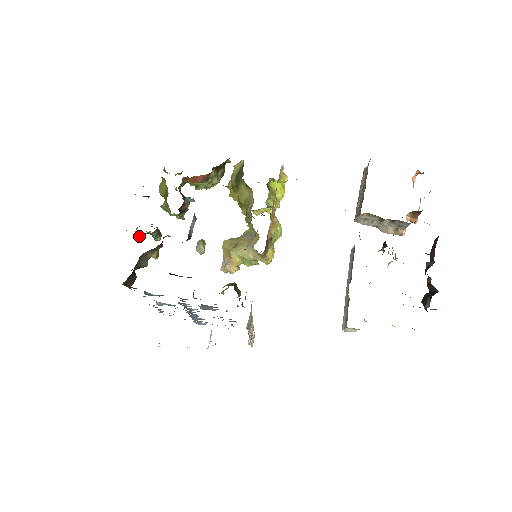
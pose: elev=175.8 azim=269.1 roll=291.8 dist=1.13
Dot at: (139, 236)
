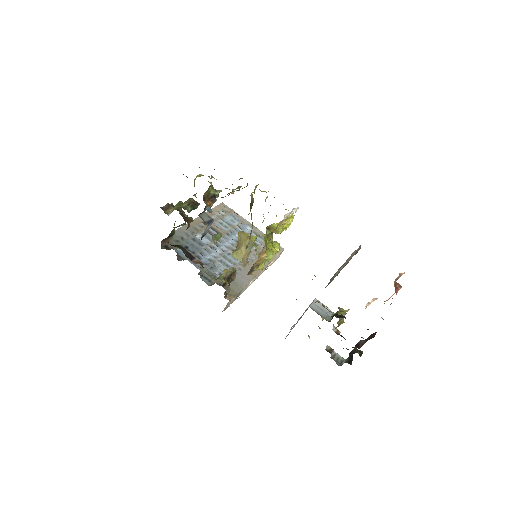
Dot at: occluded
